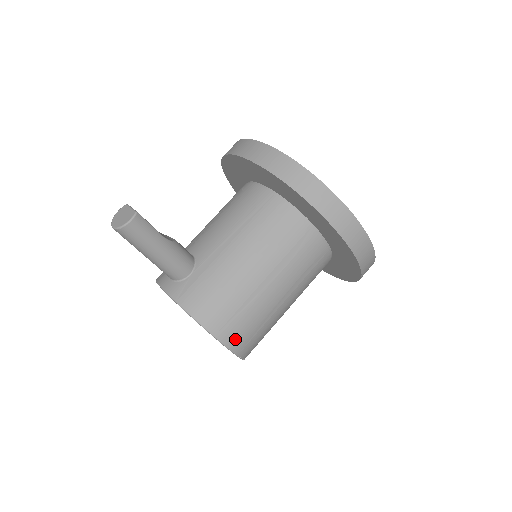
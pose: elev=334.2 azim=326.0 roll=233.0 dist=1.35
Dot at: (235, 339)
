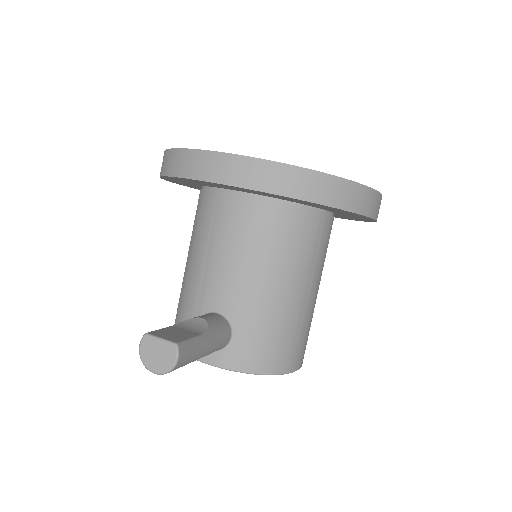
Dot at: (300, 358)
